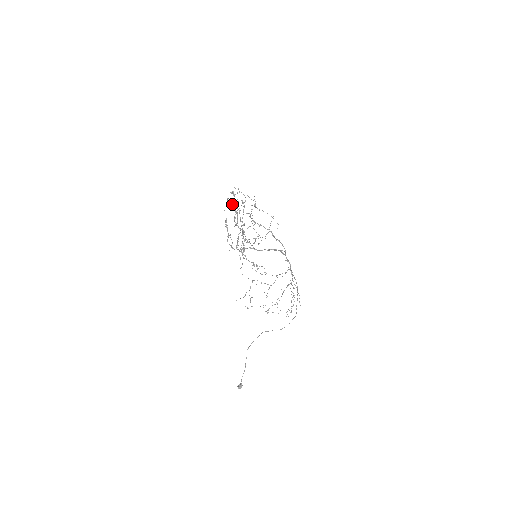
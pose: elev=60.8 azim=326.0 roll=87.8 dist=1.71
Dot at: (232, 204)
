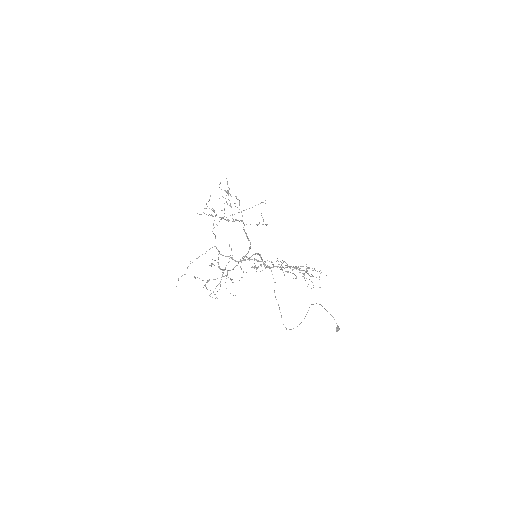
Dot at: occluded
